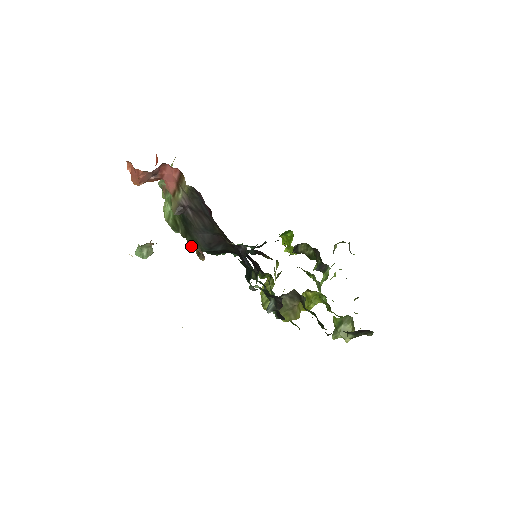
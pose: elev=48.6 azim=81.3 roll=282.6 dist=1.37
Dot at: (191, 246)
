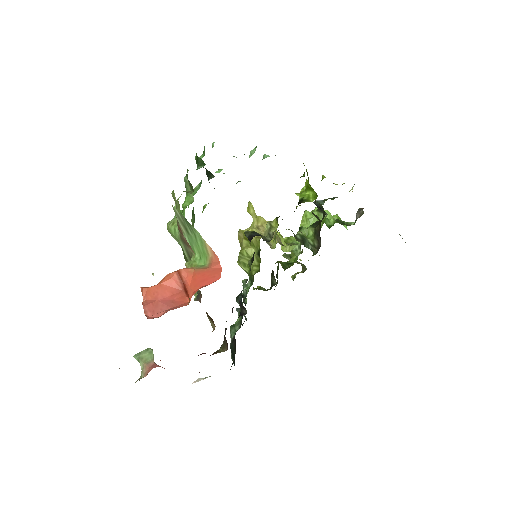
Dot at: occluded
